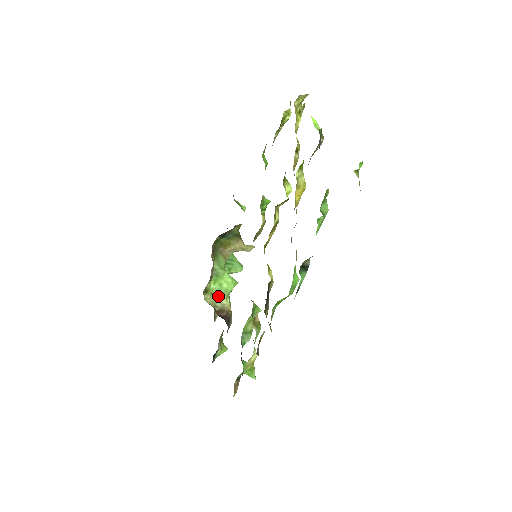
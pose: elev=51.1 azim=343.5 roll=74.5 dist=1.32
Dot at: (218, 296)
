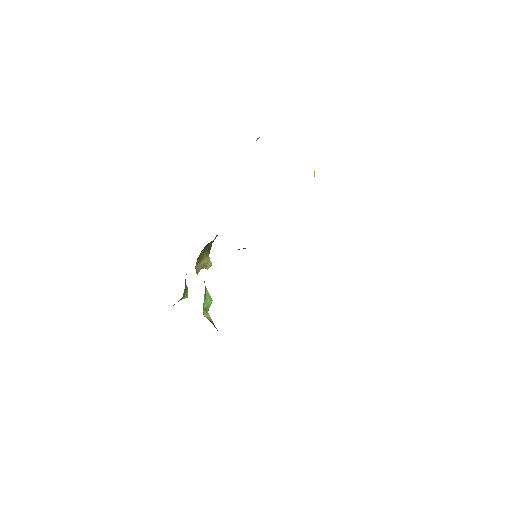
Dot at: (203, 311)
